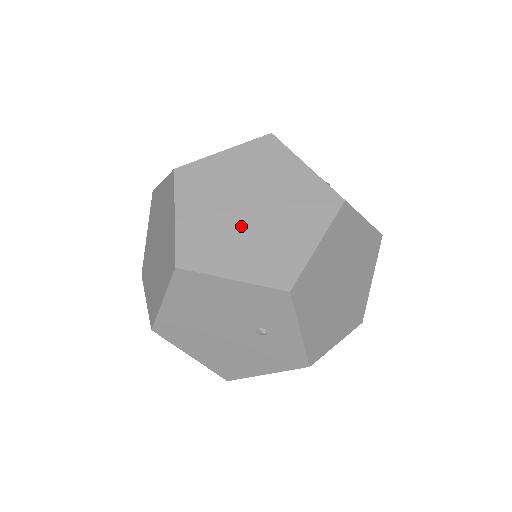
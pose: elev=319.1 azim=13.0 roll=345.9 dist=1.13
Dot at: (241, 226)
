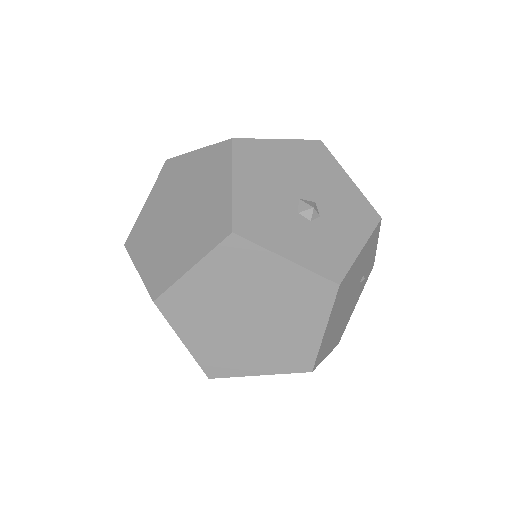
Dot at: (228, 321)
